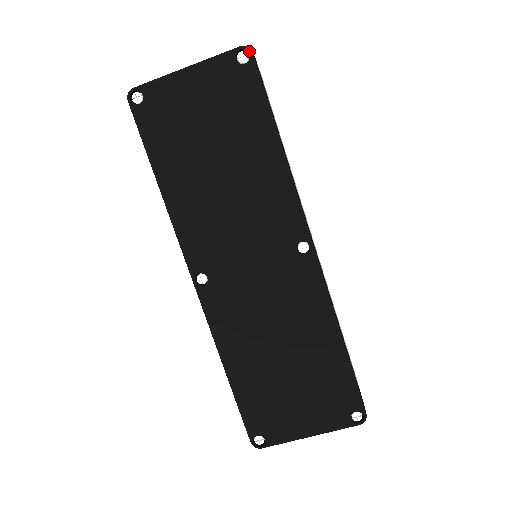
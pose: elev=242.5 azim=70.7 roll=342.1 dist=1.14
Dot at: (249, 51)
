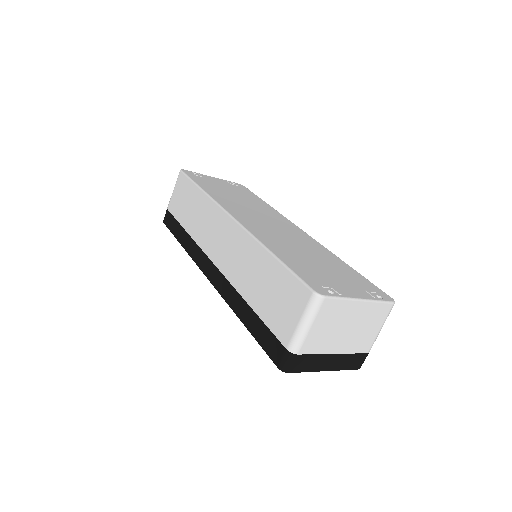
Dot at: occluded
